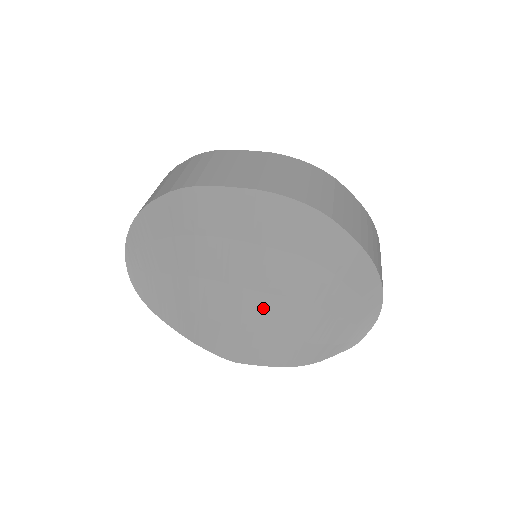
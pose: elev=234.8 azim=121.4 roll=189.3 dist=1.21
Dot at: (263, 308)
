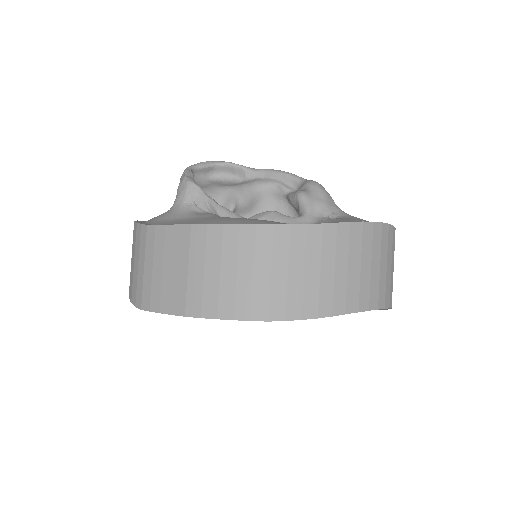
Dot at: occluded
